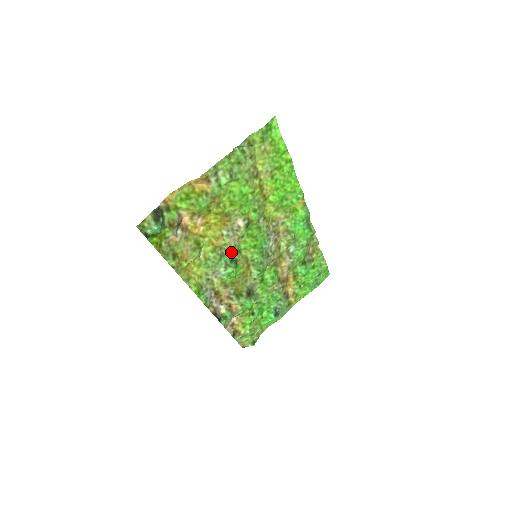
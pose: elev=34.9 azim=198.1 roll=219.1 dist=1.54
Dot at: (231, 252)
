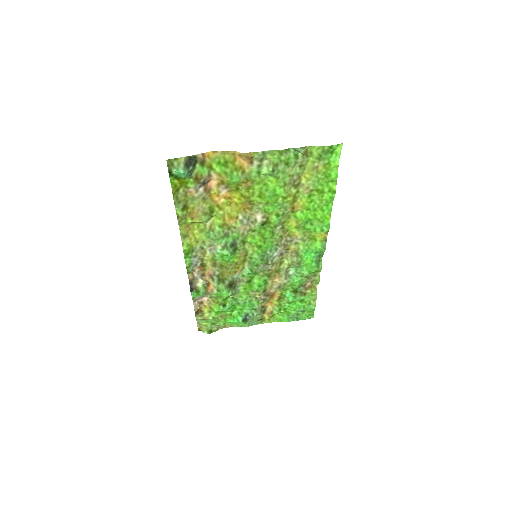
Dot at: (236, 238)
